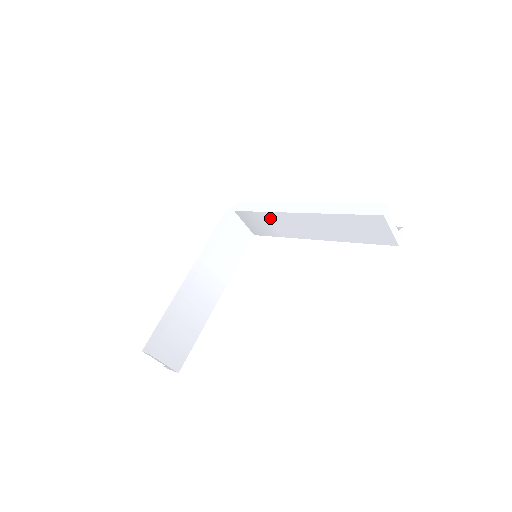
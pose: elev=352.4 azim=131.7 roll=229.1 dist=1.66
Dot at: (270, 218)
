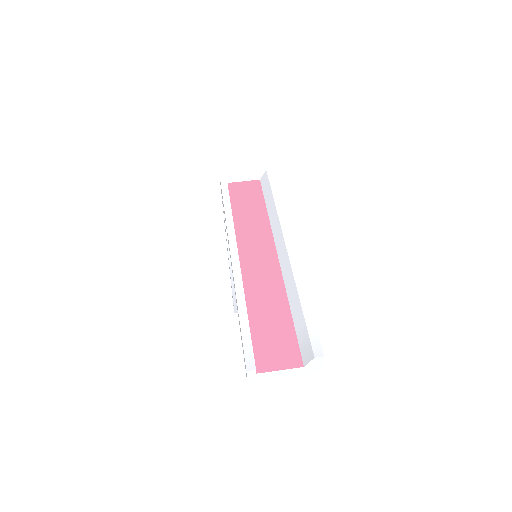
Dot at: occluded
